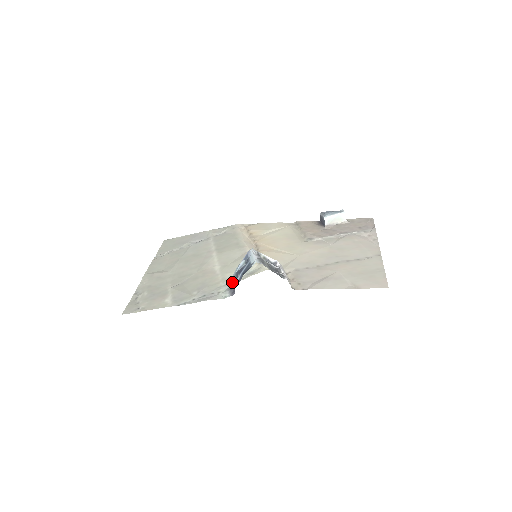
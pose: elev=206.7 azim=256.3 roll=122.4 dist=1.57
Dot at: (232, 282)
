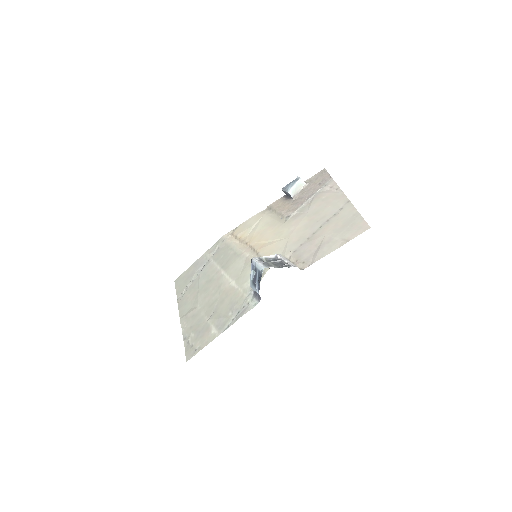
Dot at: (252, 289)
